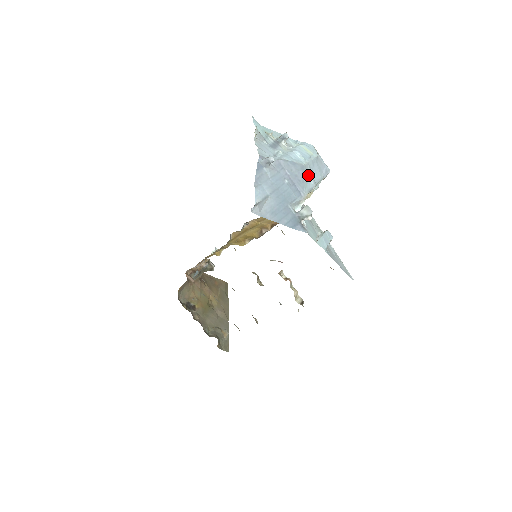
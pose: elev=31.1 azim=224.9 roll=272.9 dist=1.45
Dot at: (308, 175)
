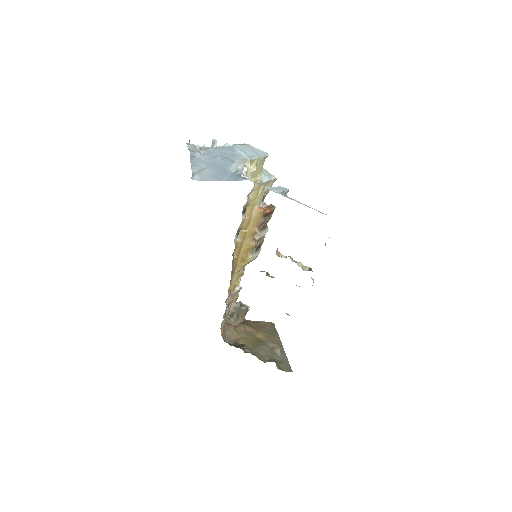
Dot at: (239, 152)
